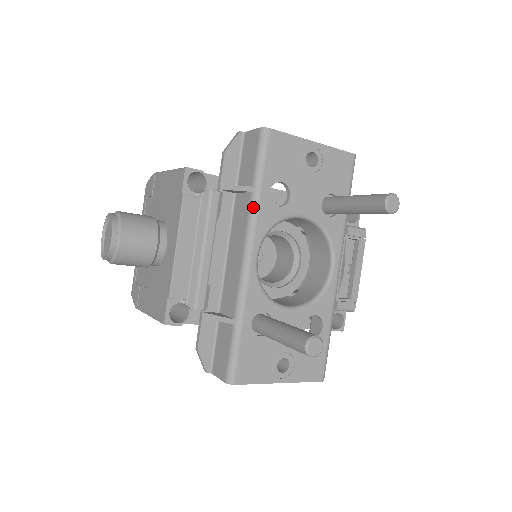
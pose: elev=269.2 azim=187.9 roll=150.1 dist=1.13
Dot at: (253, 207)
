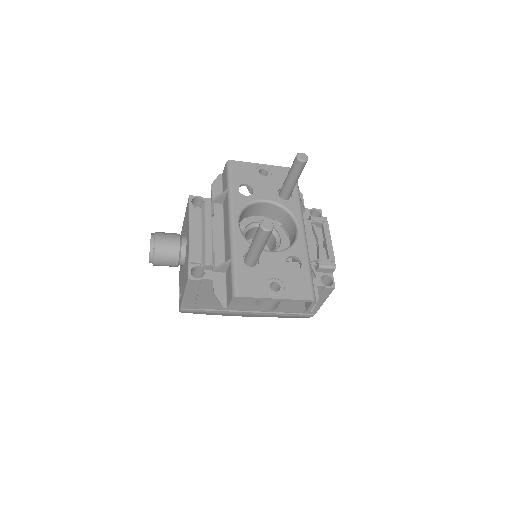
Dot at: (229, 197)
